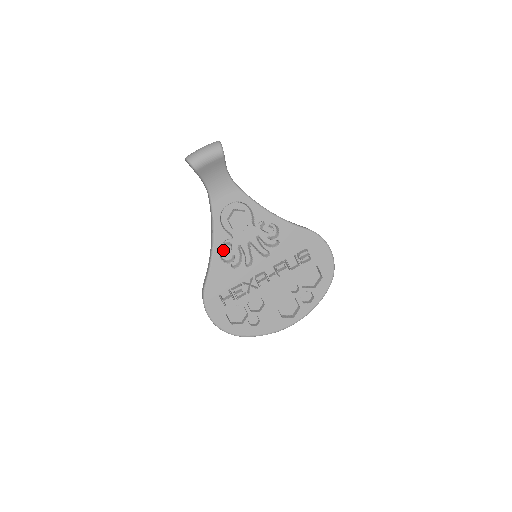
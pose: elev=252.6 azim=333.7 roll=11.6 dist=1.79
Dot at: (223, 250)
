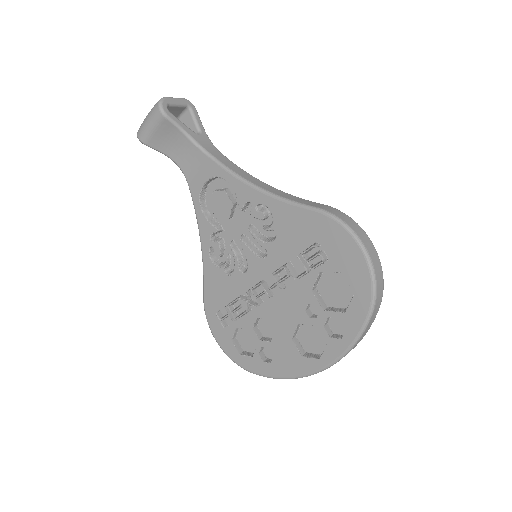
Dot at: occluded
